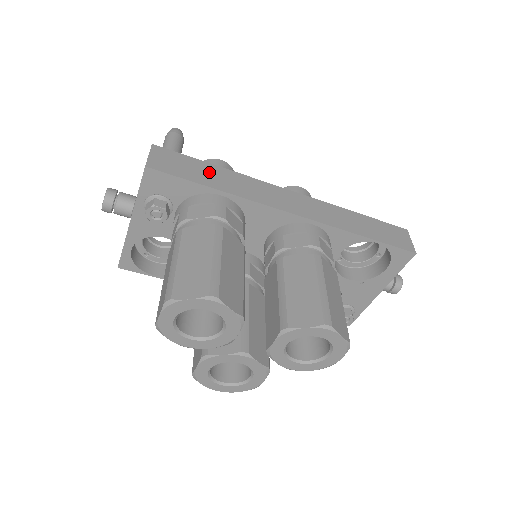
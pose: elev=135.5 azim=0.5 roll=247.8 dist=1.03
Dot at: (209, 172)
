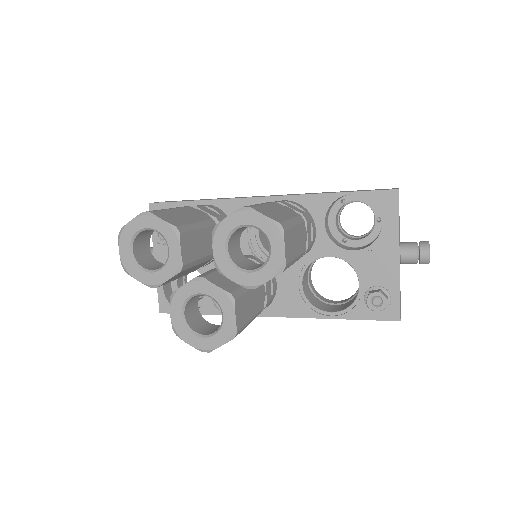
Dot at: occluded
